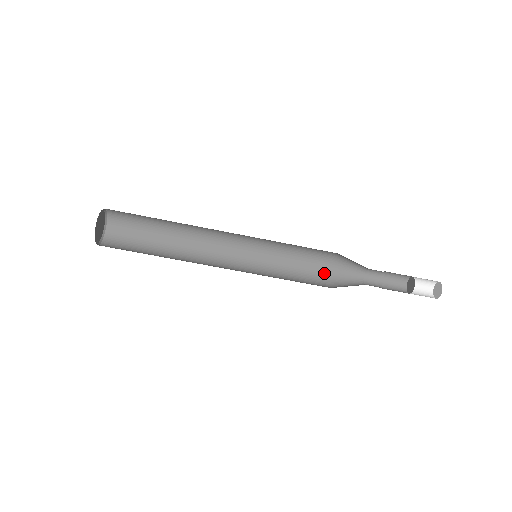
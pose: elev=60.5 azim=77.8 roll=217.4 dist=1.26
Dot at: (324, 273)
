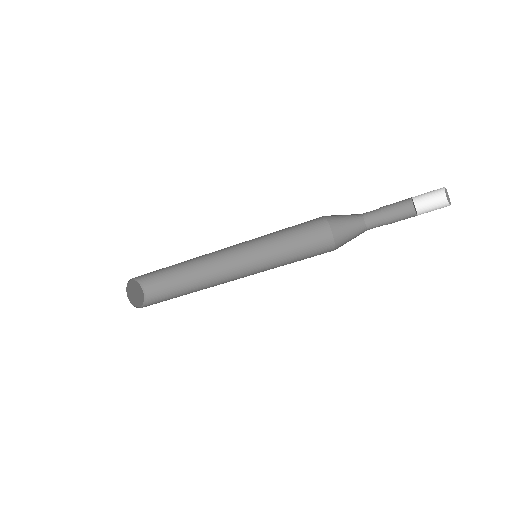
Dot at: (330, 244)
